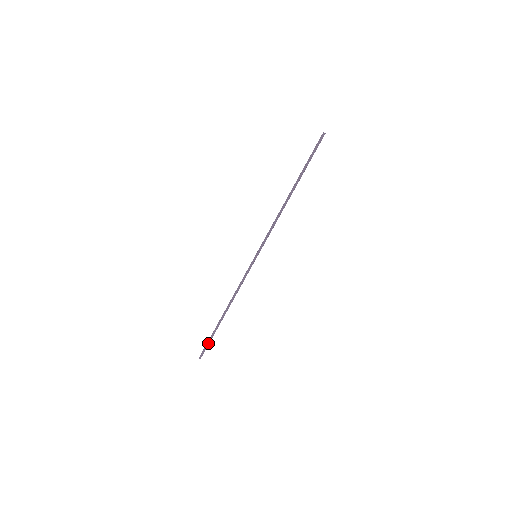
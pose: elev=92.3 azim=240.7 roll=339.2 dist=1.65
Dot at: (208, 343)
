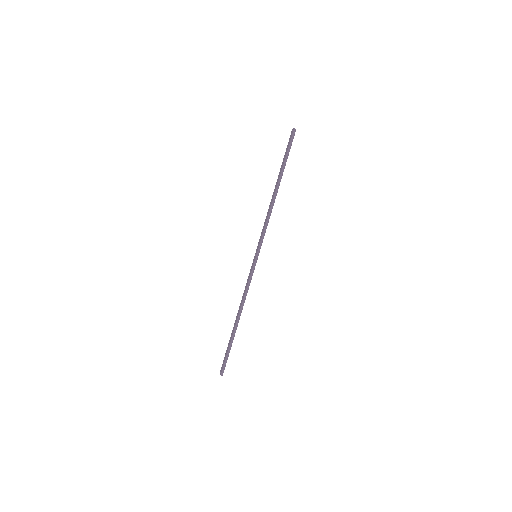
Dot at: (227, 356)
